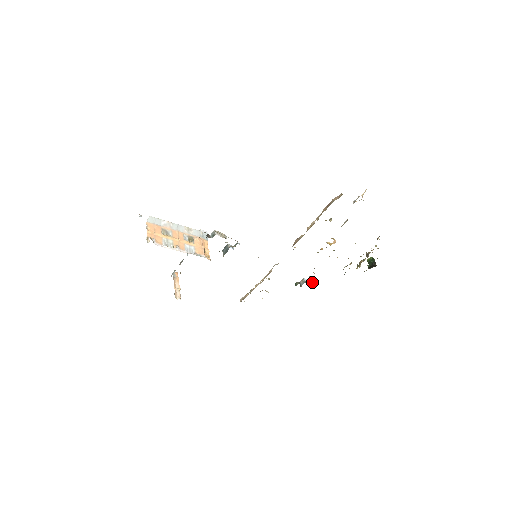
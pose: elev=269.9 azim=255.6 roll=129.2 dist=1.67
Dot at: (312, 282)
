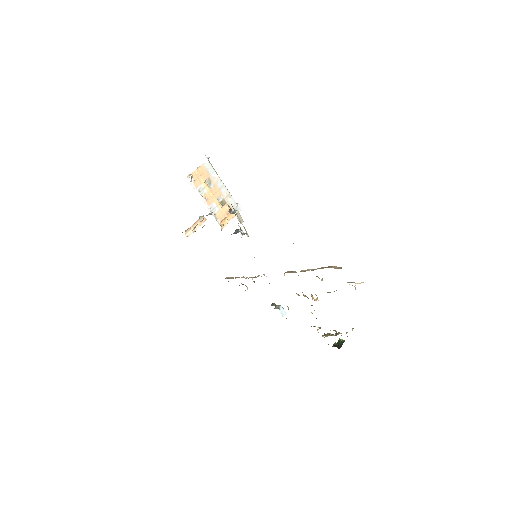
Dot at: (285, 314)
